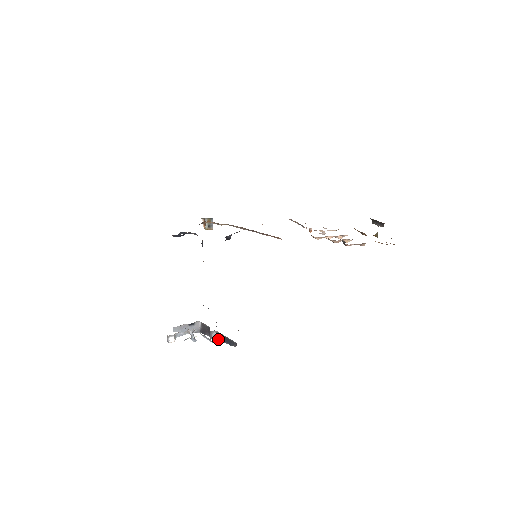
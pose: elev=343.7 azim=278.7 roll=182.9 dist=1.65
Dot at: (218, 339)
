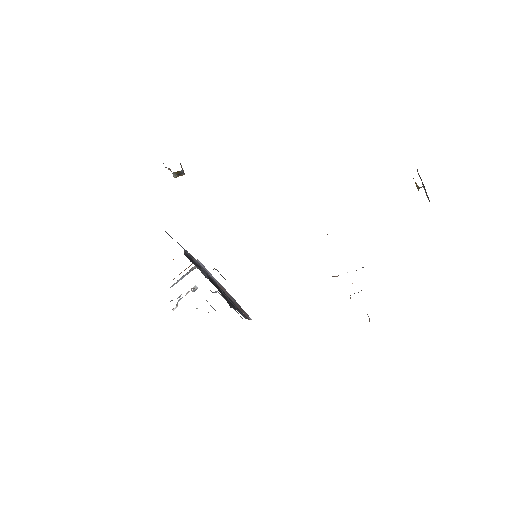
Dot at: (221, 295)
